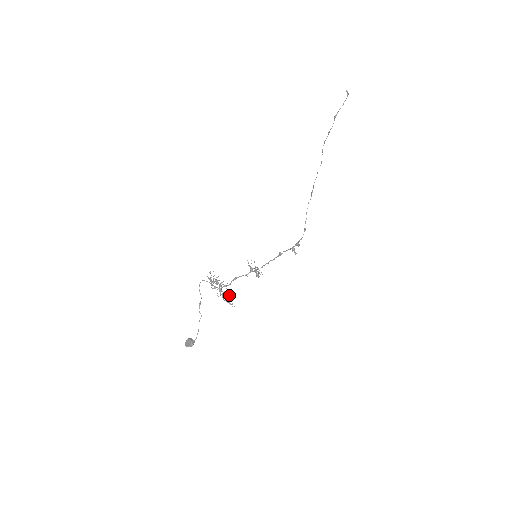
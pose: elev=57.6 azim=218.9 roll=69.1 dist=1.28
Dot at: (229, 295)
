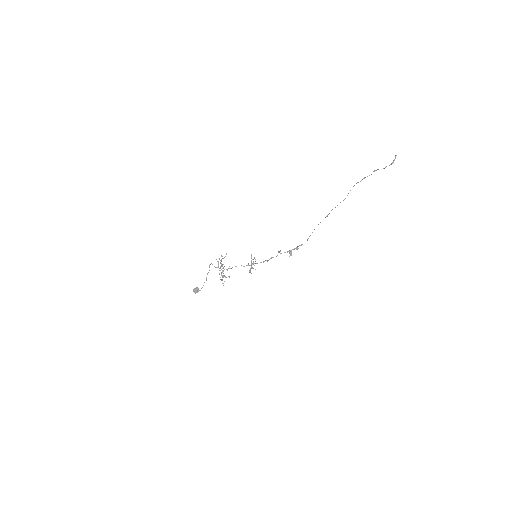
Dot at: (224, 281)
